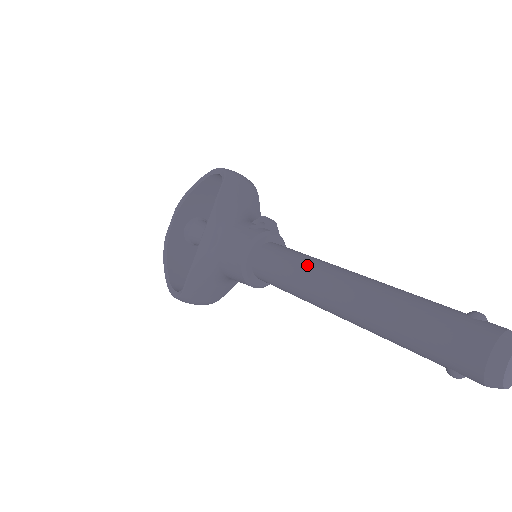
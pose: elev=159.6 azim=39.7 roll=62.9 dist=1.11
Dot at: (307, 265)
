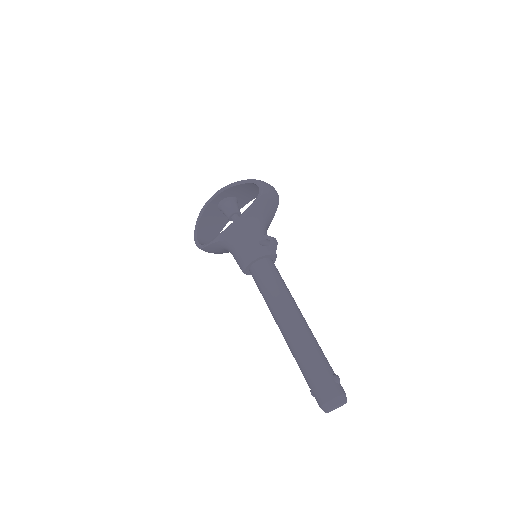
Dot at: (279, 294)
